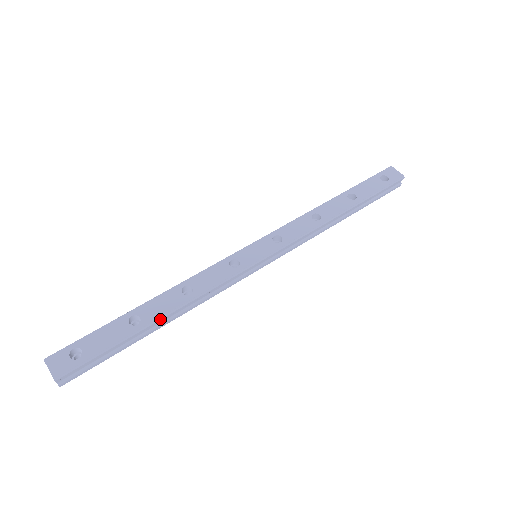
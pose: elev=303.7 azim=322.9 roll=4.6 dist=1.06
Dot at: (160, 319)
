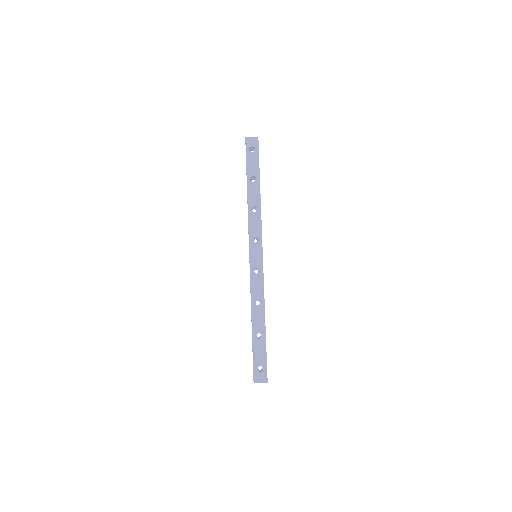
Dot at: occluded
